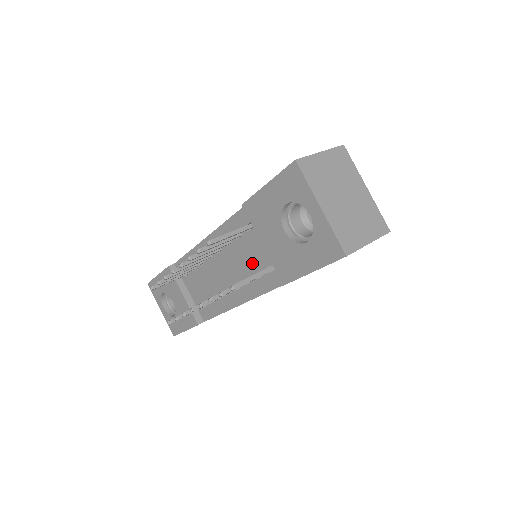
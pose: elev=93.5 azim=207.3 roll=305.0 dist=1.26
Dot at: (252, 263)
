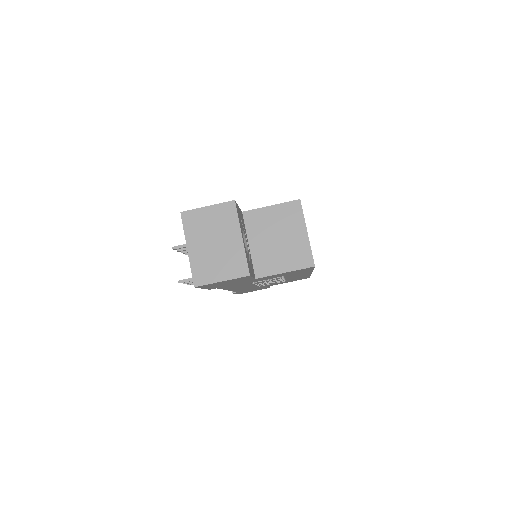
Dot at: occluded
